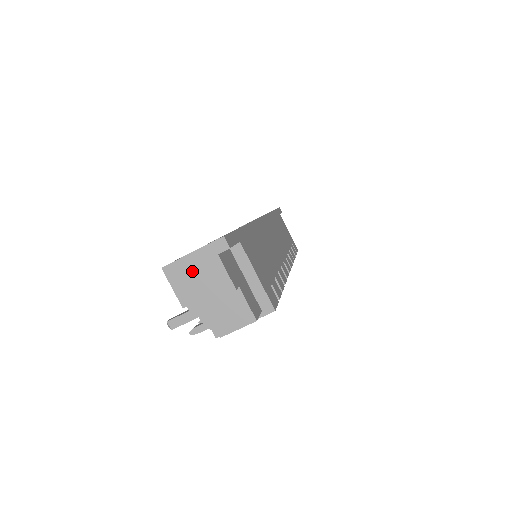
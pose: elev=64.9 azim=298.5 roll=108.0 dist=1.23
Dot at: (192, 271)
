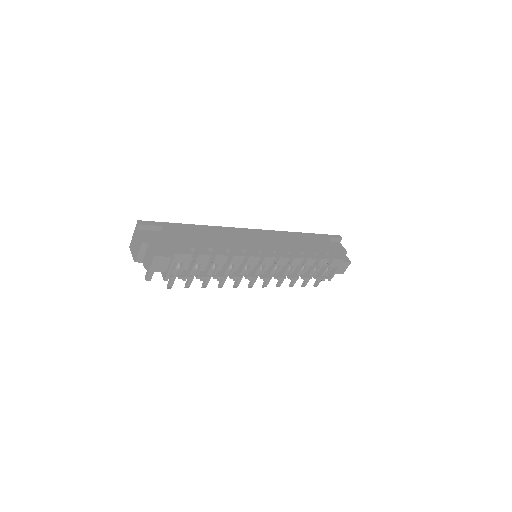
Dot at: (134, 242)
